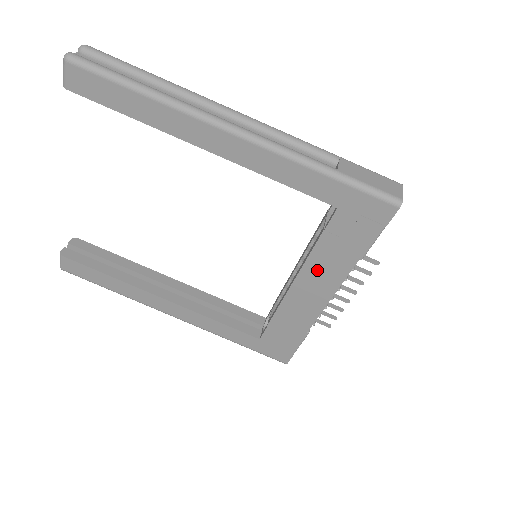
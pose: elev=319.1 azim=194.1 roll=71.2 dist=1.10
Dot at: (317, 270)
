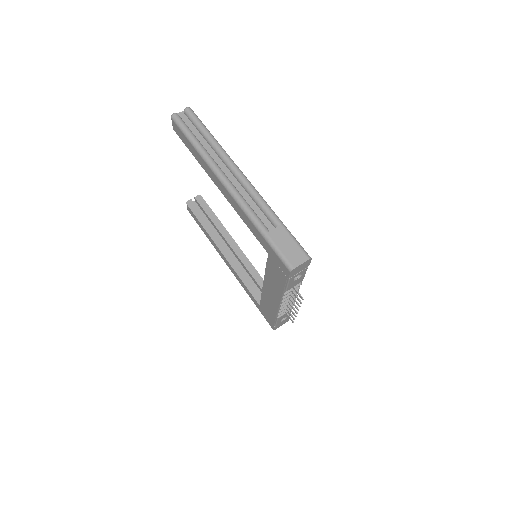
Dot at: (270, 283)
